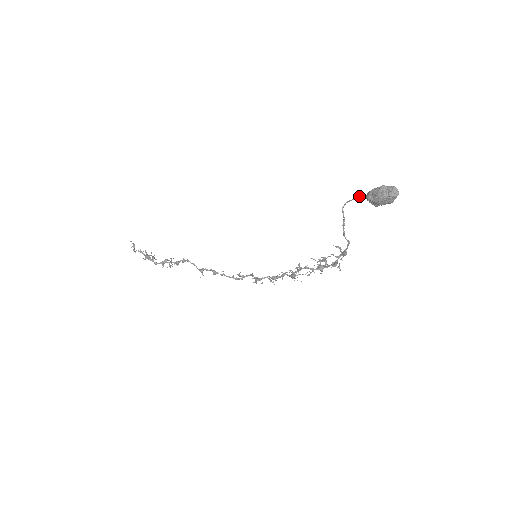
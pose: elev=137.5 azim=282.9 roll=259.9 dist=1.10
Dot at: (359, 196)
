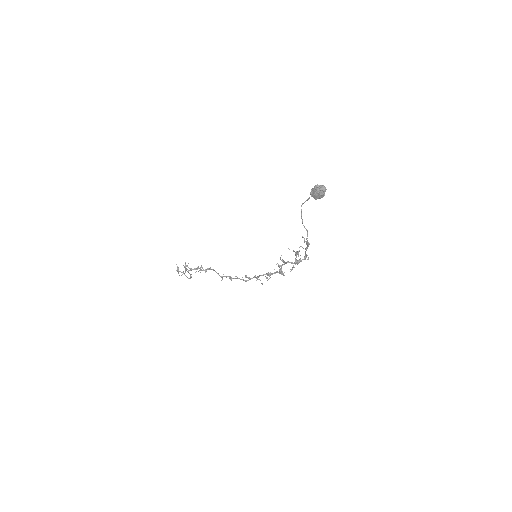
Dot at: (309, 197)
